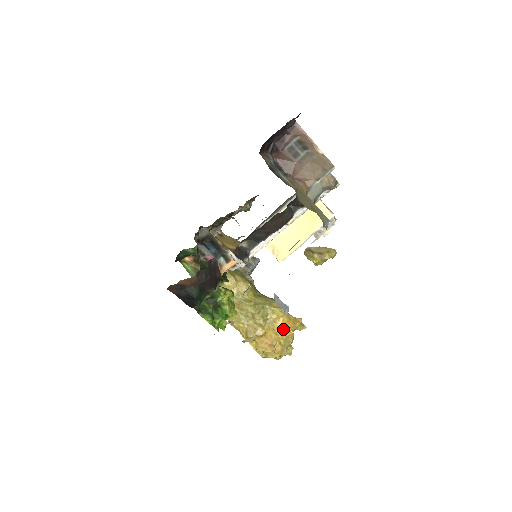
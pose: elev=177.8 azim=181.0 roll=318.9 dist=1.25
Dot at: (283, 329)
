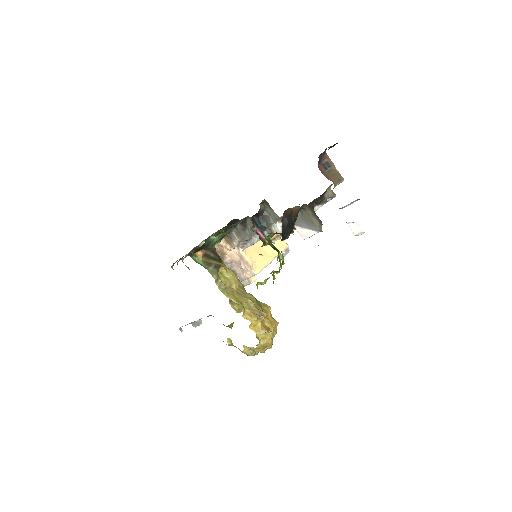
Dot at: (272, 320)
